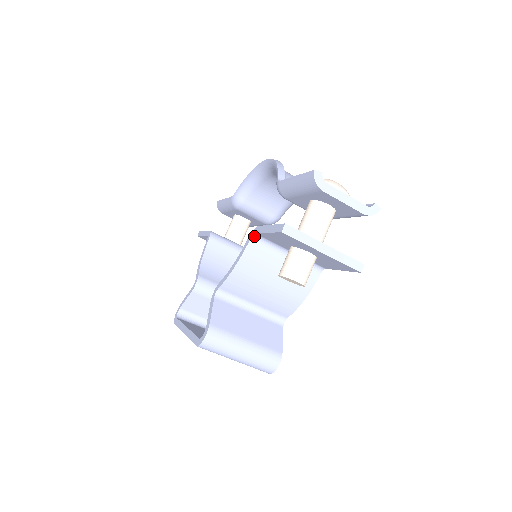
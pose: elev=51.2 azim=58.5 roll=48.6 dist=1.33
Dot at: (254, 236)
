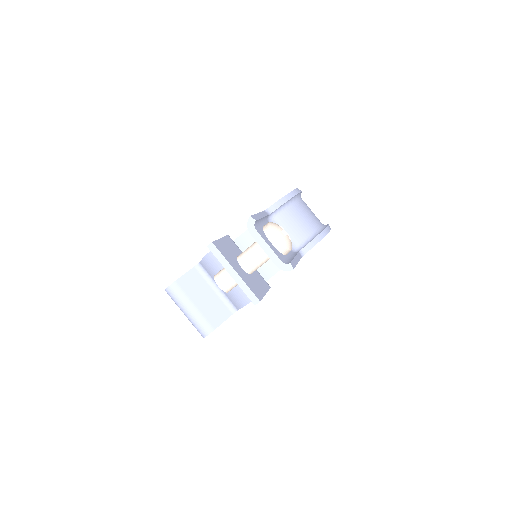
Dot at: occluded
